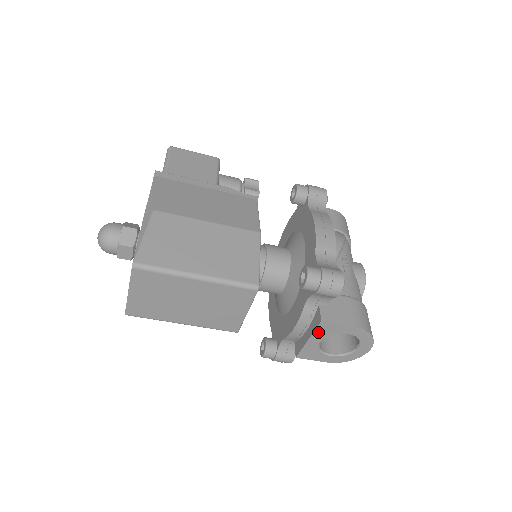
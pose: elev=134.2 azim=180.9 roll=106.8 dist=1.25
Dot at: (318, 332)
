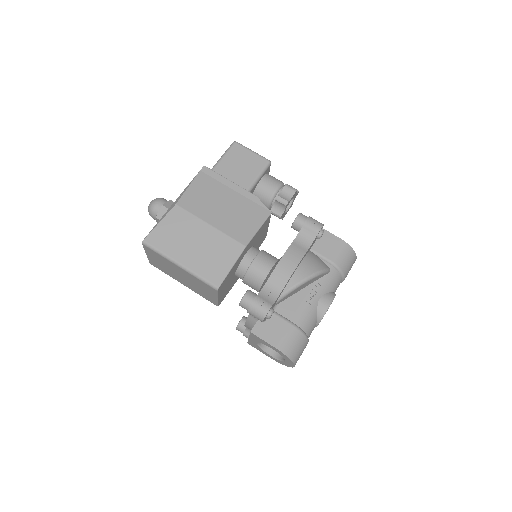
Dot at: (252, 337)
